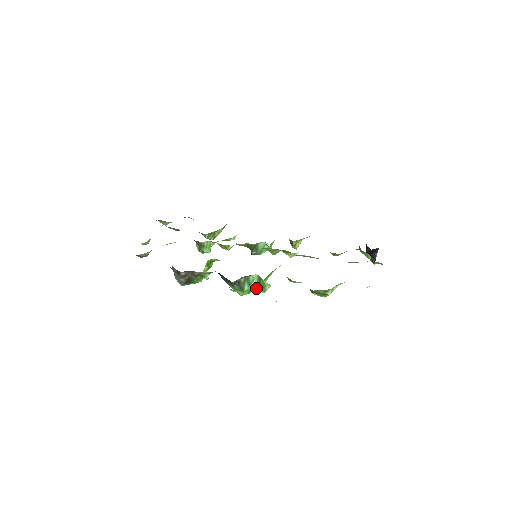
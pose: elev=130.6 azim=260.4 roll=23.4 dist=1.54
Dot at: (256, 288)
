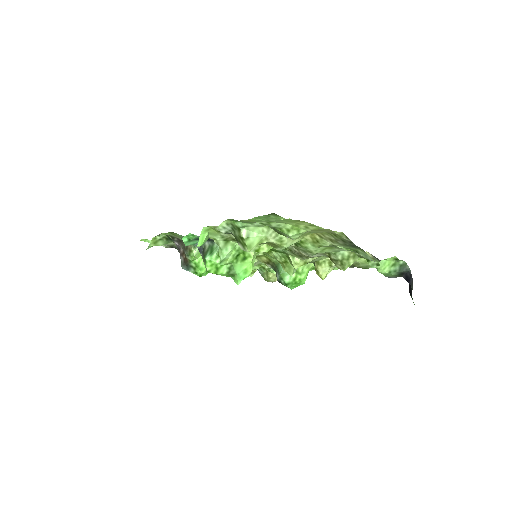
Dot at: (234, 279)
